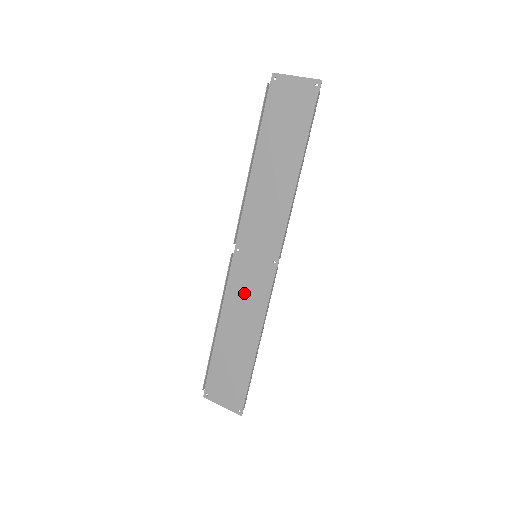
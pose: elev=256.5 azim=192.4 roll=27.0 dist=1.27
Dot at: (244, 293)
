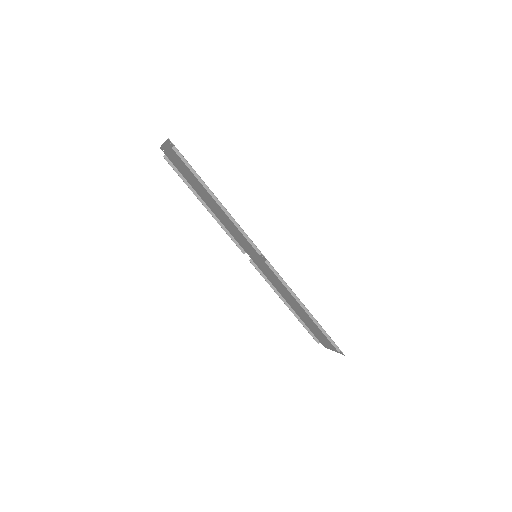
Dot at: (274, 280)
